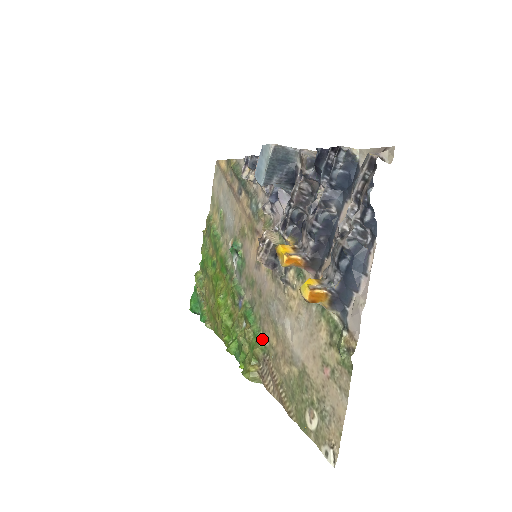
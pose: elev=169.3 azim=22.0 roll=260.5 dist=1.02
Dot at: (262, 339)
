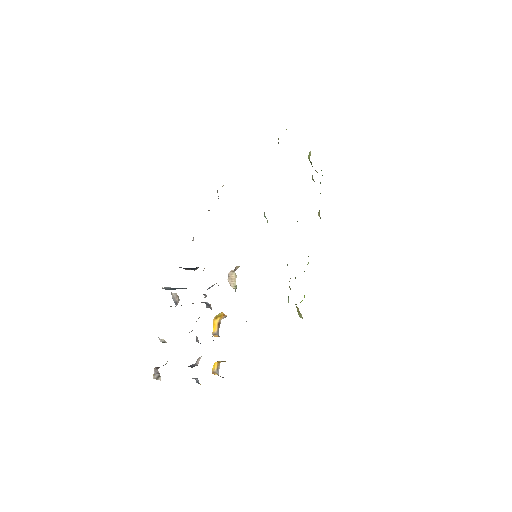
Dot at: (288, 301)
